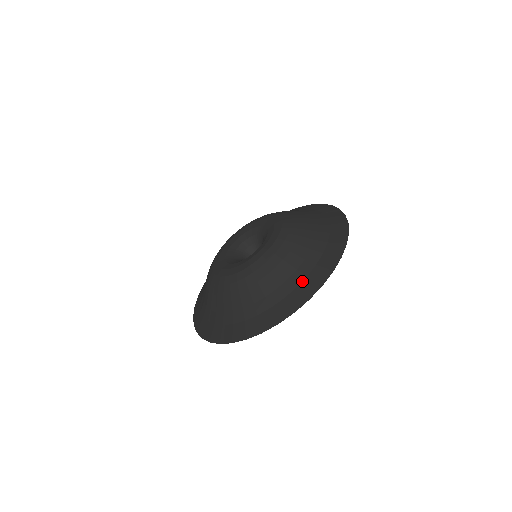
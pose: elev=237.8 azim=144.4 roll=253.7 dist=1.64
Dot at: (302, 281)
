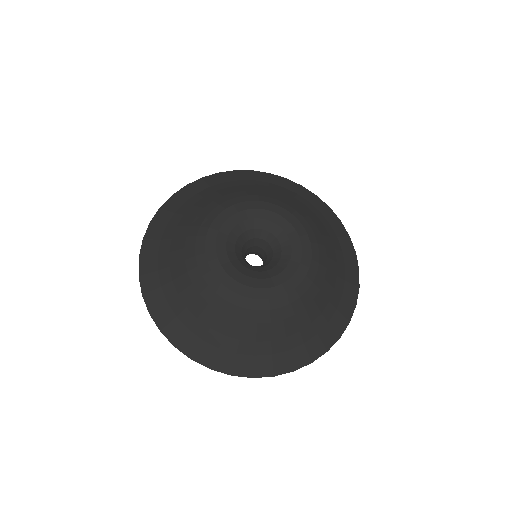
Dot at: (282, 352)
